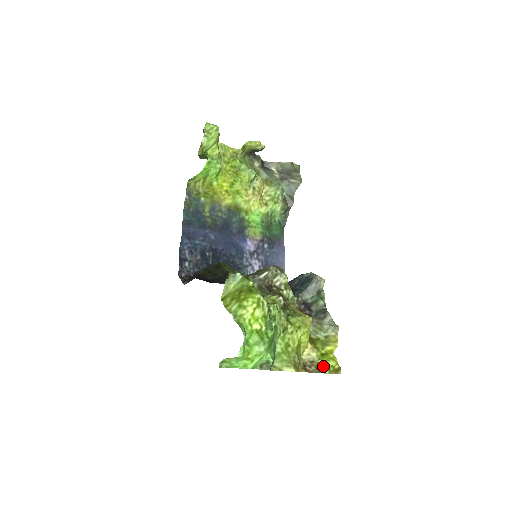
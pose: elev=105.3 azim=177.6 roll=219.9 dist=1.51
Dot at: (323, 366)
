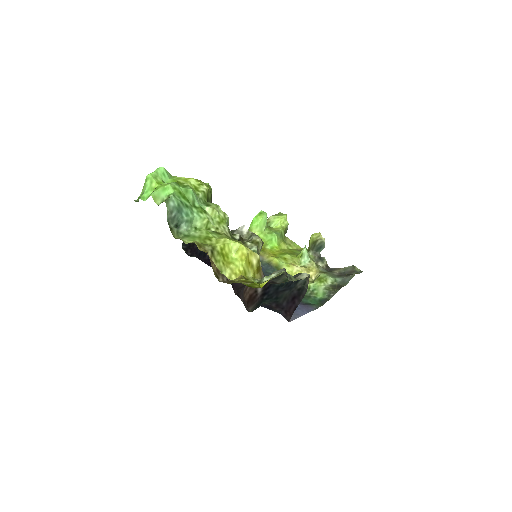
Dot at: (237, 281)
